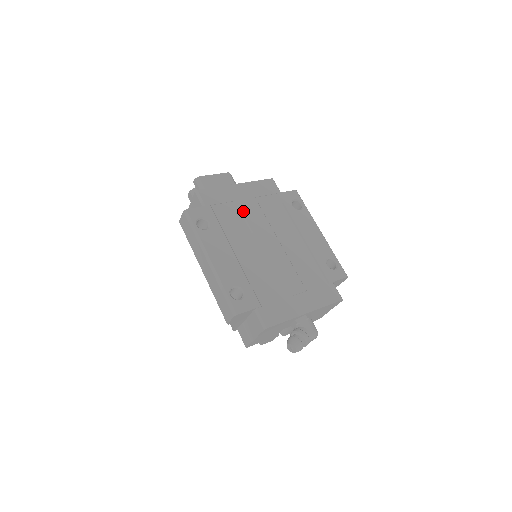
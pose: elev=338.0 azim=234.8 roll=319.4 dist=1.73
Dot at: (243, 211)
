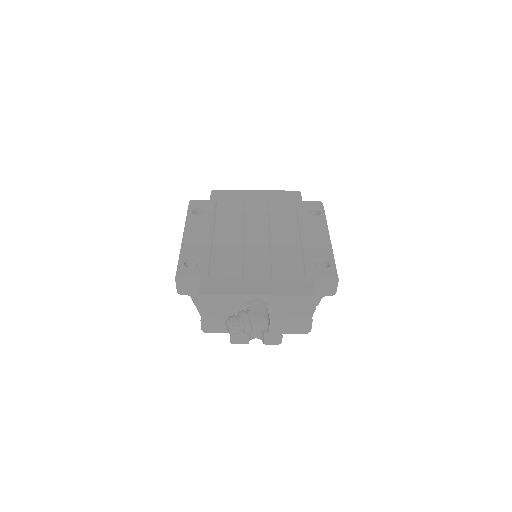
Dot at: (246, 208)
